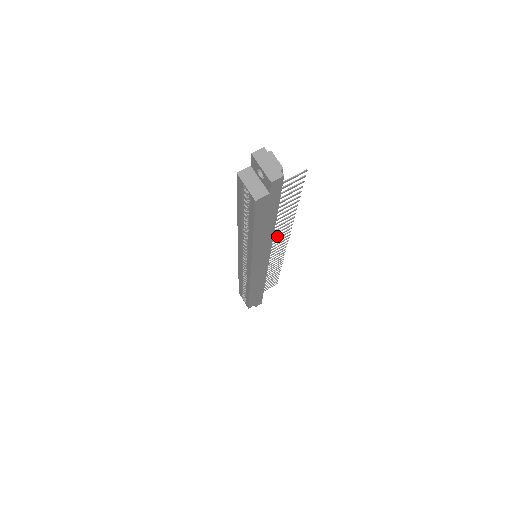
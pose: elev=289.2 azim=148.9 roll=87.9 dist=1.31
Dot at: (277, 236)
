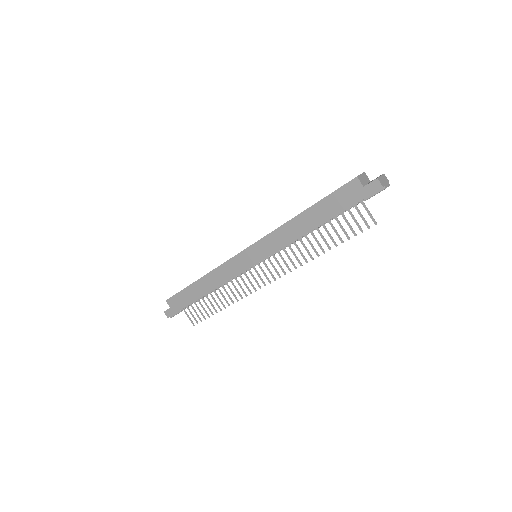
Dot at: (288, 257)
